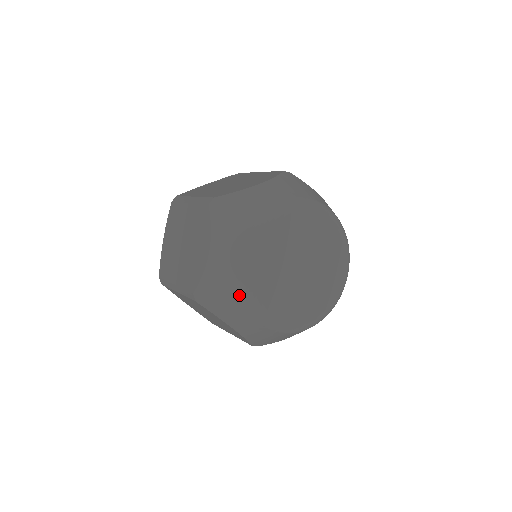
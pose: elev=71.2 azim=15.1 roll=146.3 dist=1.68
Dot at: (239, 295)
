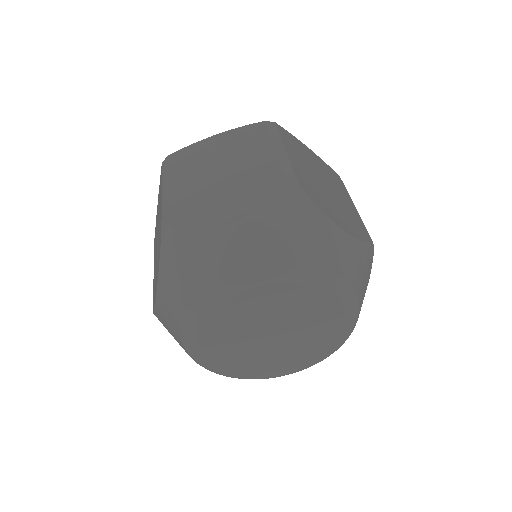
Dot at: occluded
